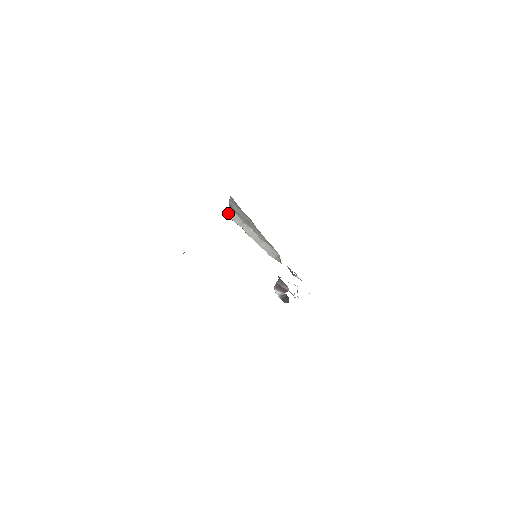
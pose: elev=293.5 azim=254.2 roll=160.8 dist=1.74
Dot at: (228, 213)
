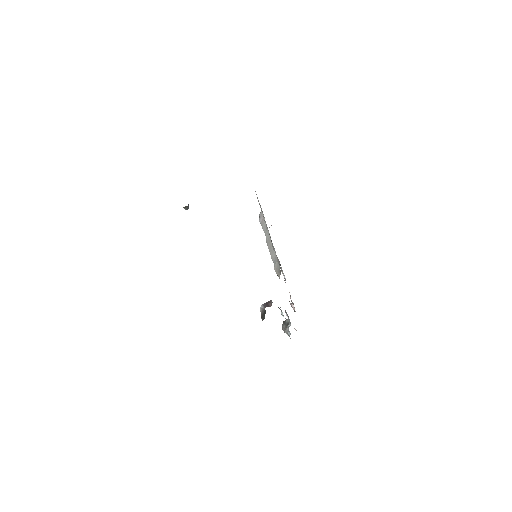
Dot at: (260, 217)
